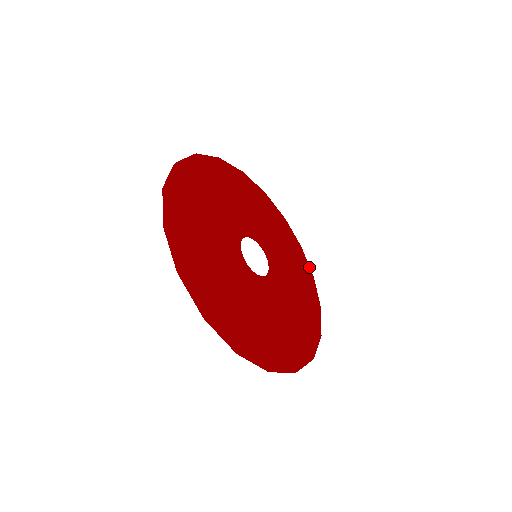
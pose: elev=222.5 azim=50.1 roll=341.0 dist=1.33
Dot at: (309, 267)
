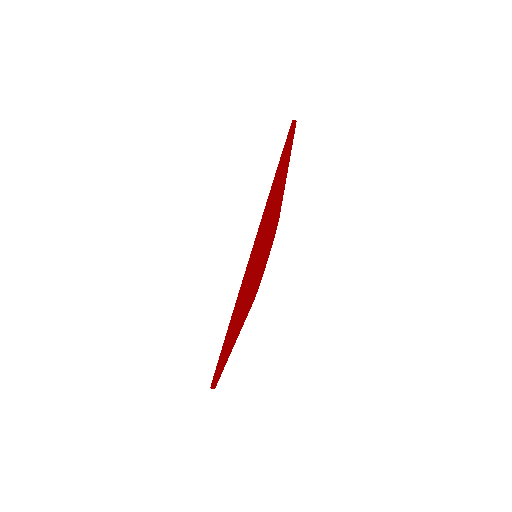
Dot at: occluded
